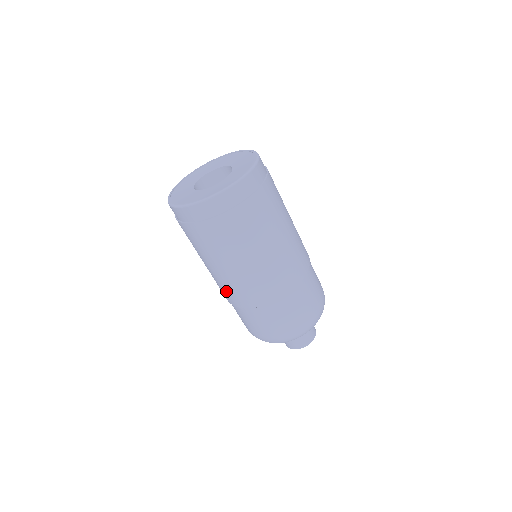
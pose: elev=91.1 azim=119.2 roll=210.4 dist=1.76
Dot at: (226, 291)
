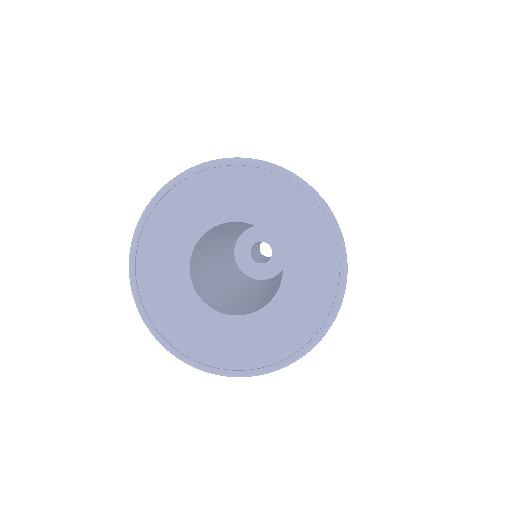
Dot at: occluded
